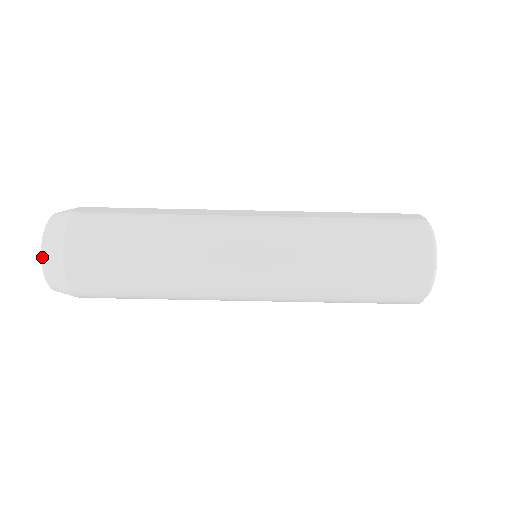
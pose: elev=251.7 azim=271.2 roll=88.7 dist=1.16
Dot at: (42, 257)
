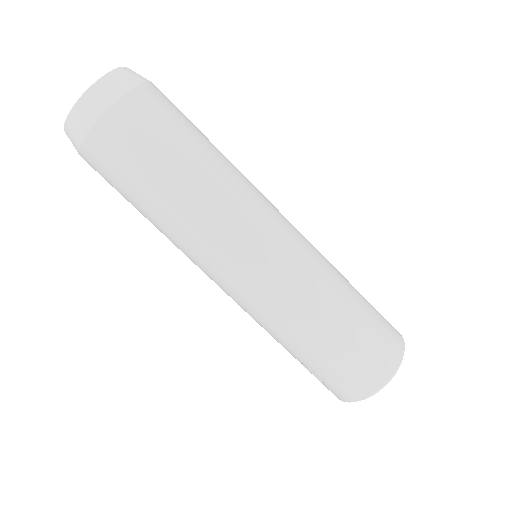
Dot at: (107, 75)
